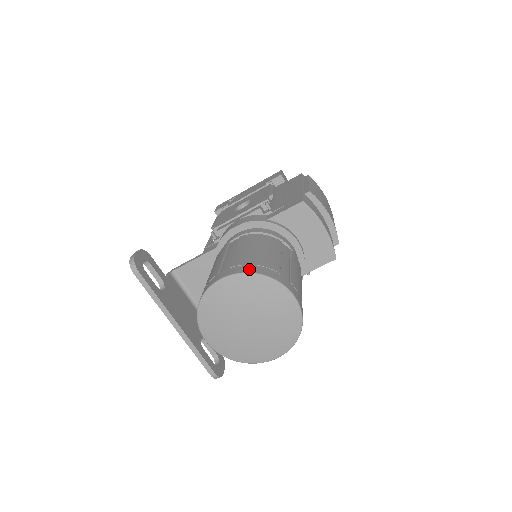
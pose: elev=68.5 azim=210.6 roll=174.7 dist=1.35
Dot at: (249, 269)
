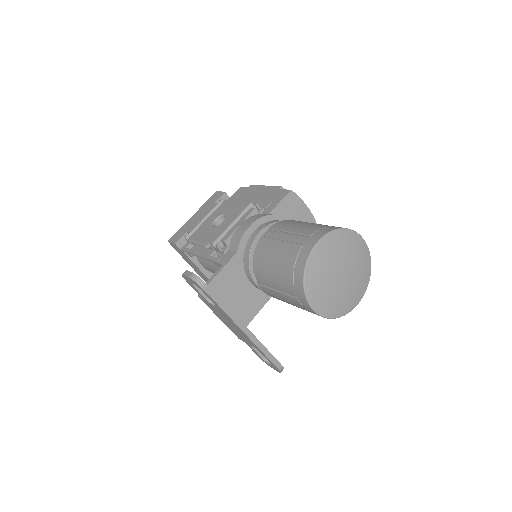
Dot at: (330, 228)
